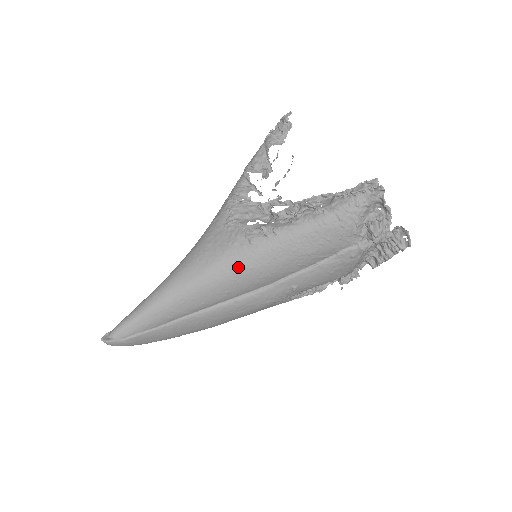
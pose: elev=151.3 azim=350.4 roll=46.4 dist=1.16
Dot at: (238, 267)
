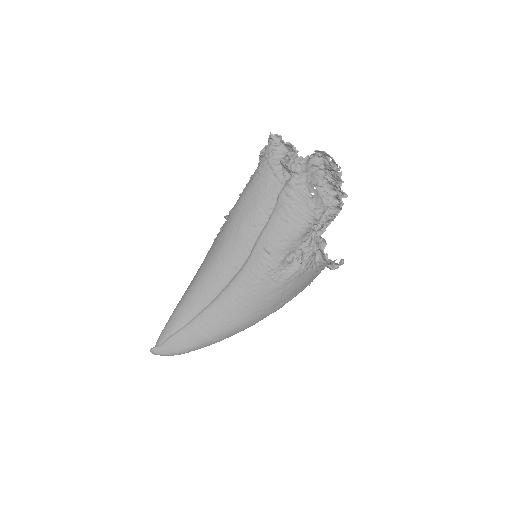
Dot at: (216, 251)
